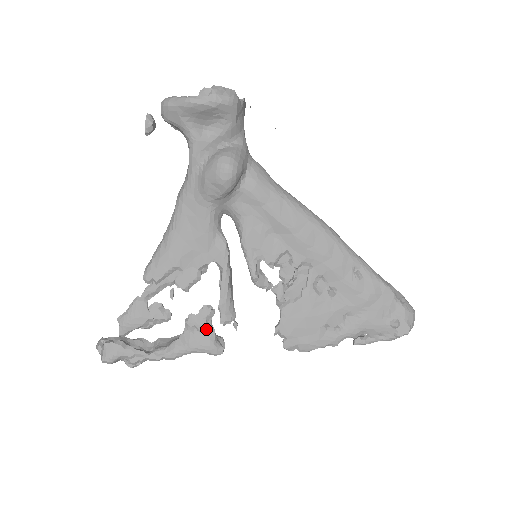
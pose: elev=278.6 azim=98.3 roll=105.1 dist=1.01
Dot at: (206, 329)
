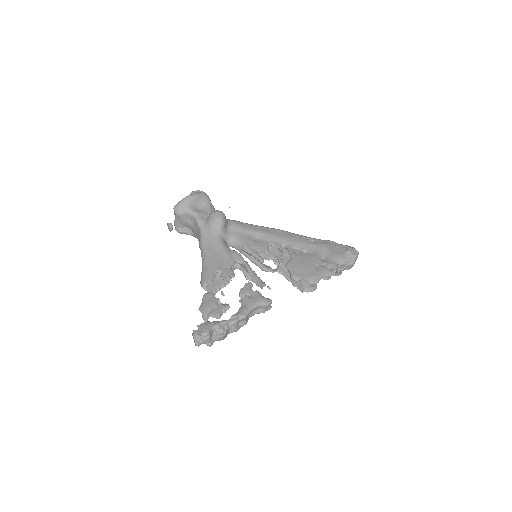
Dot at: (254, 292)
